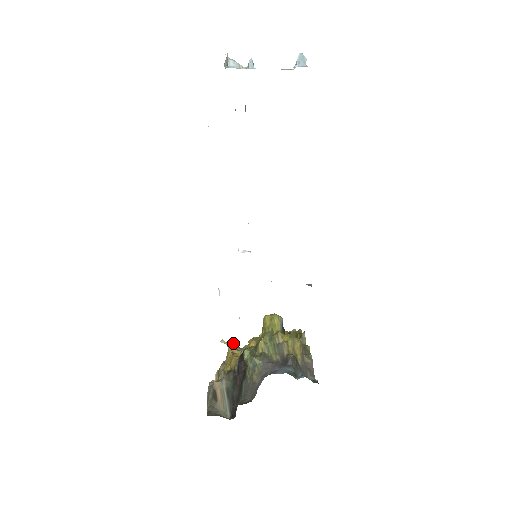
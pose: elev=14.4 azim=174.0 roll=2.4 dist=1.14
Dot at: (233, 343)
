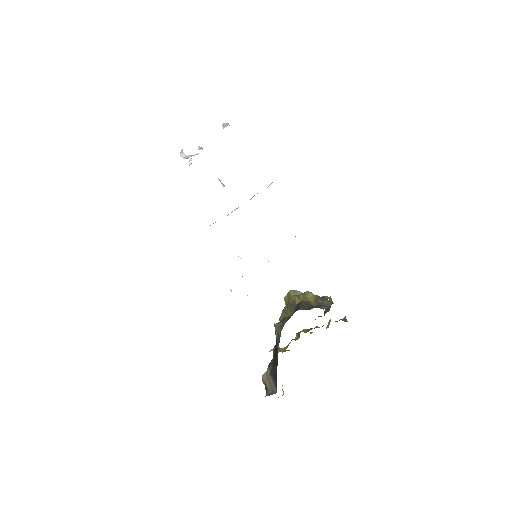
Dot at: occluded
